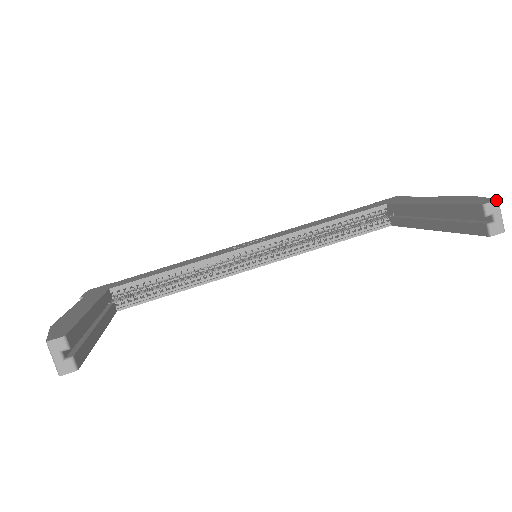
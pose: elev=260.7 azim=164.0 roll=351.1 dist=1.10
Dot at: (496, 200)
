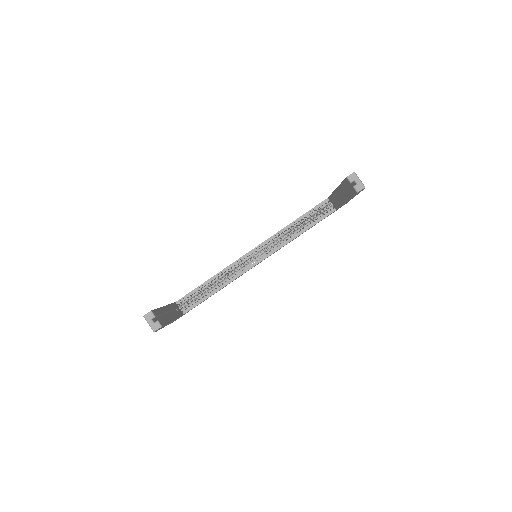
Dot at: (353, 172)
